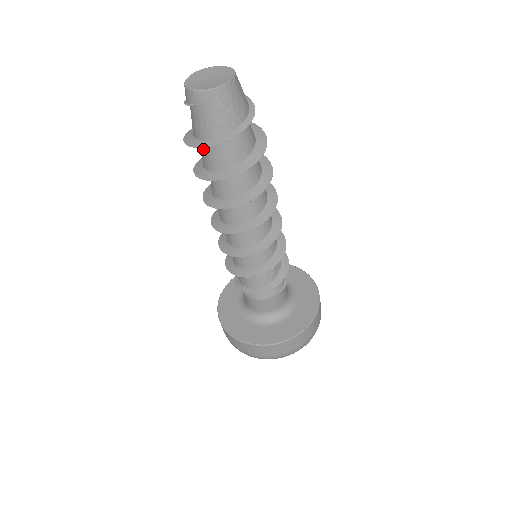
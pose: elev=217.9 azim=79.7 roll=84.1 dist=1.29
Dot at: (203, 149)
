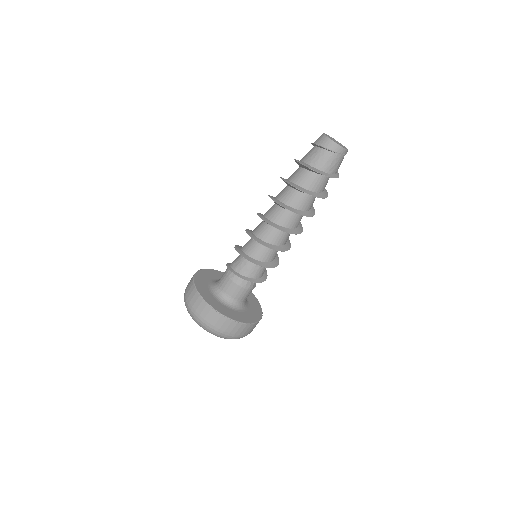
Dot at: (310, 175)
